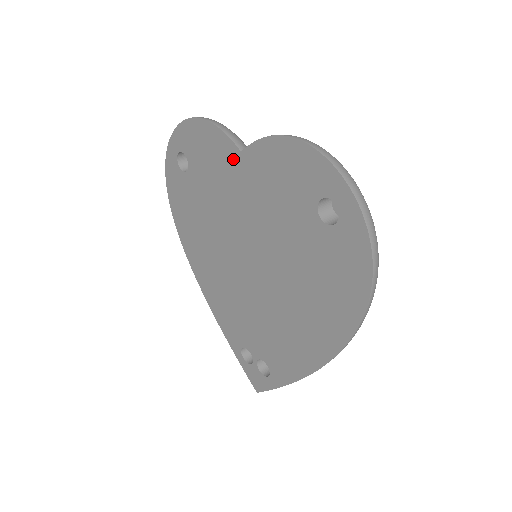
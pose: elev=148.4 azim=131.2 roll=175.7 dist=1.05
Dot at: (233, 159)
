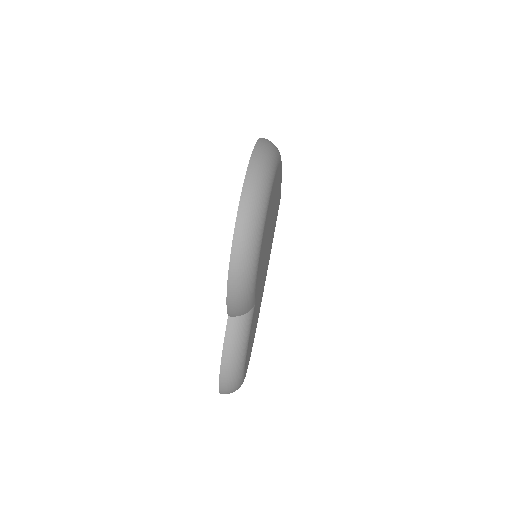
Dot at: occluded
